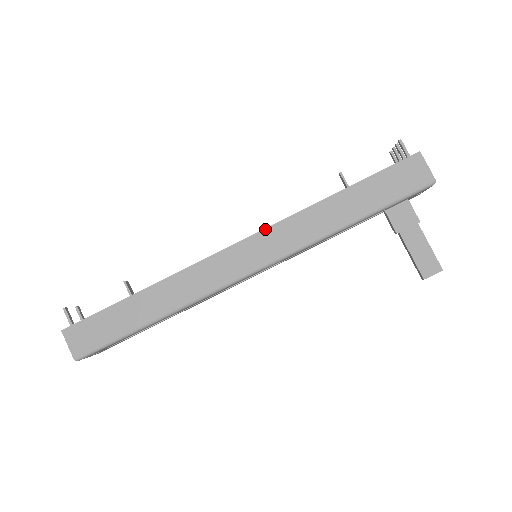
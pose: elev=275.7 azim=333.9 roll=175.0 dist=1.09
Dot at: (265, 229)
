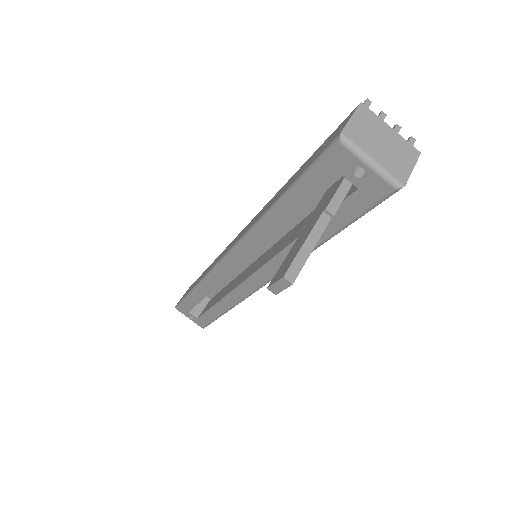
Dot at: occluded
